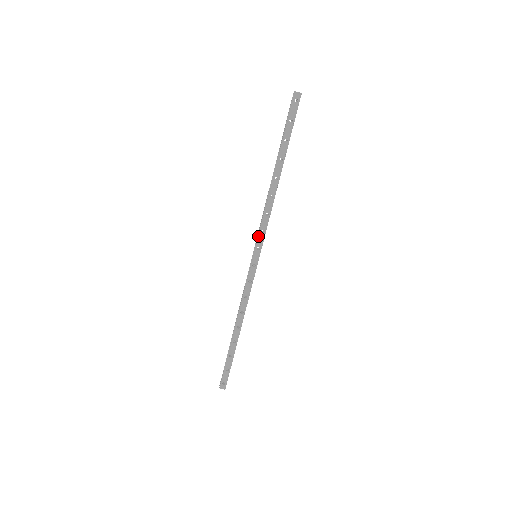
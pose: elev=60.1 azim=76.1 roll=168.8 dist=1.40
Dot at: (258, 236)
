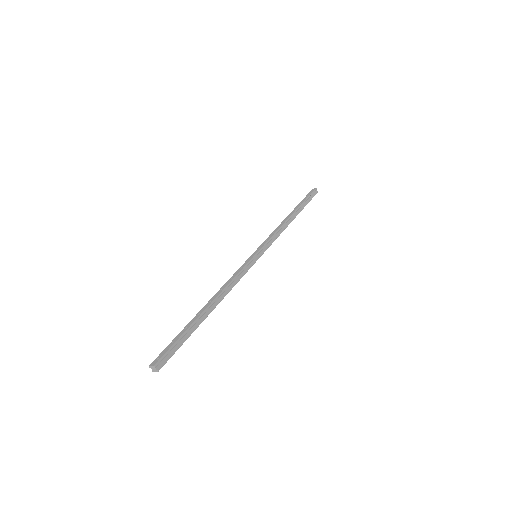
Dot at: occluded
